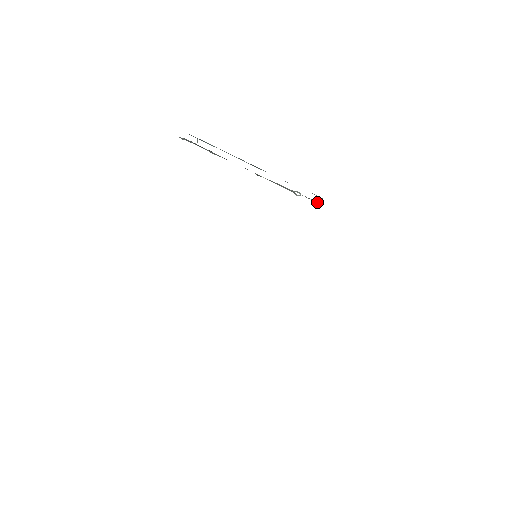
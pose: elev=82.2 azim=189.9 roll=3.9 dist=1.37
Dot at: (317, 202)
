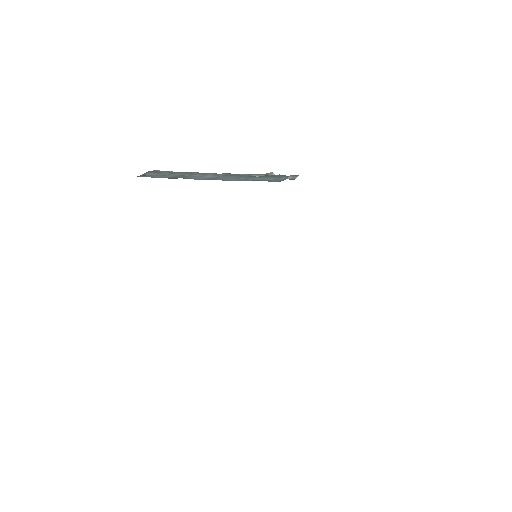
Dot at: (291, 177)
